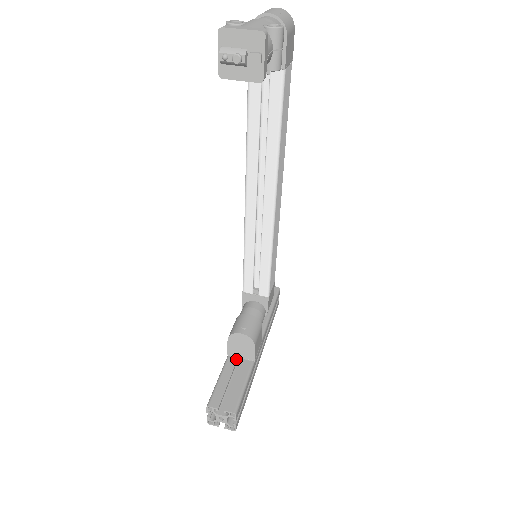
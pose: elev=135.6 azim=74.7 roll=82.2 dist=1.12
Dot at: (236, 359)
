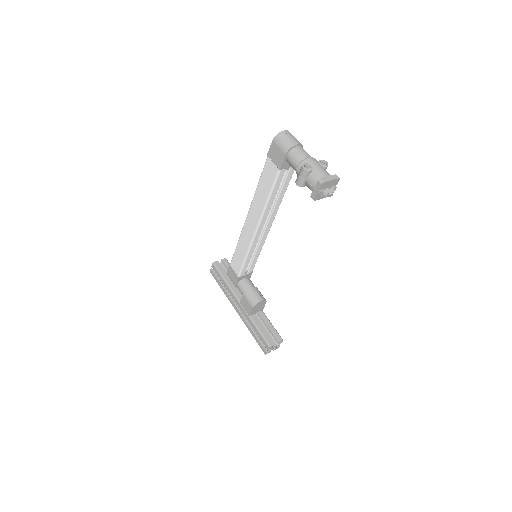
Dot at: (255, 315)
